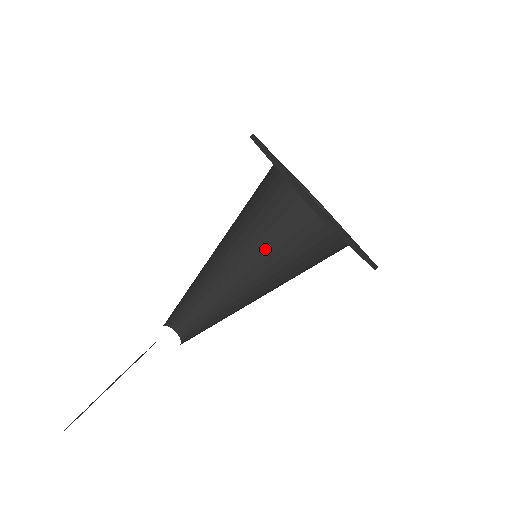
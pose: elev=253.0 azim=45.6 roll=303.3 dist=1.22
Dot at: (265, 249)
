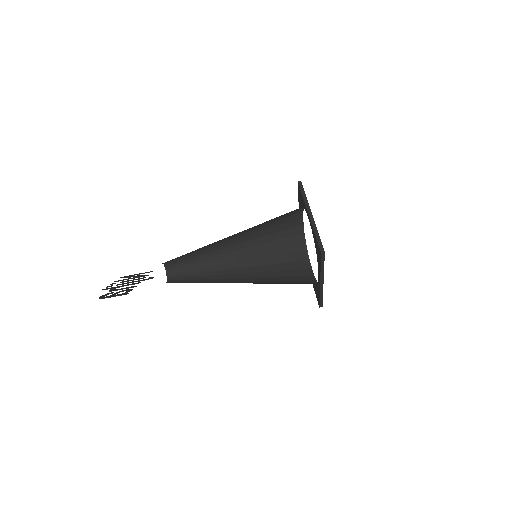
Dot at: (257, 253)
